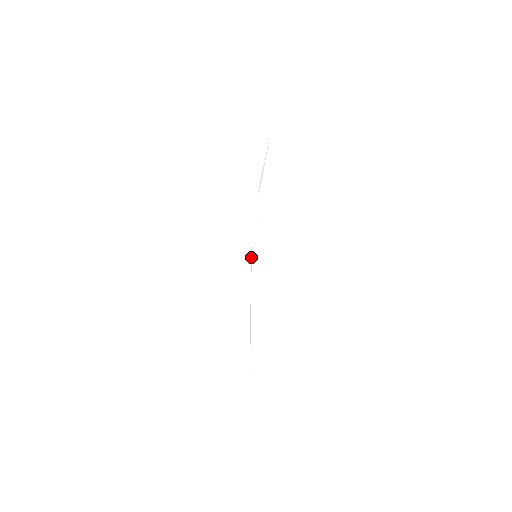
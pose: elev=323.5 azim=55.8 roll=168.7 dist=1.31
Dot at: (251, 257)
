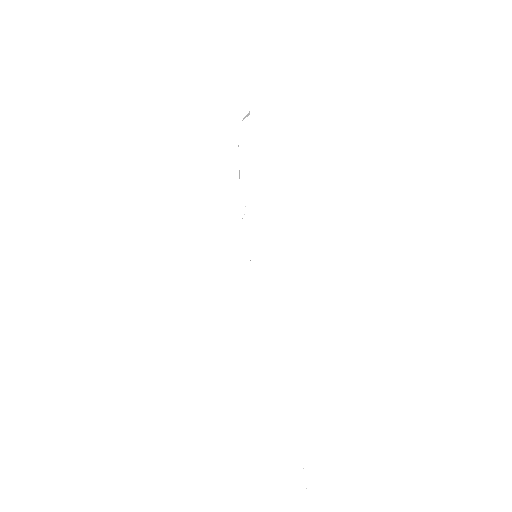
Dot at: occluded
